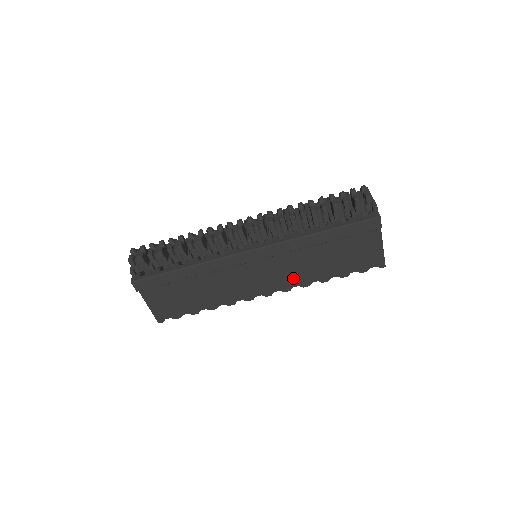
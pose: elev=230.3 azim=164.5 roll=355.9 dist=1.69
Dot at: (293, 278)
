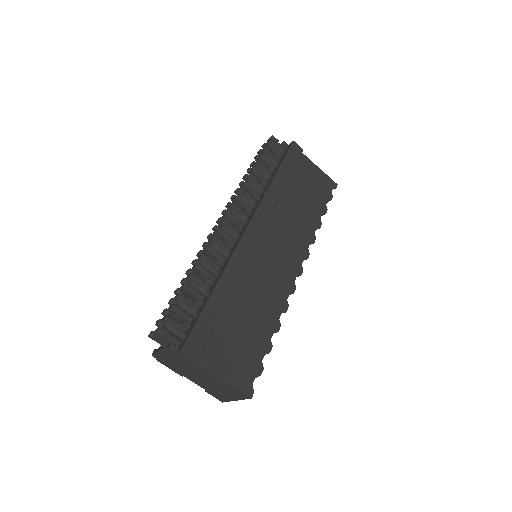
Dot at: (299, 239)
